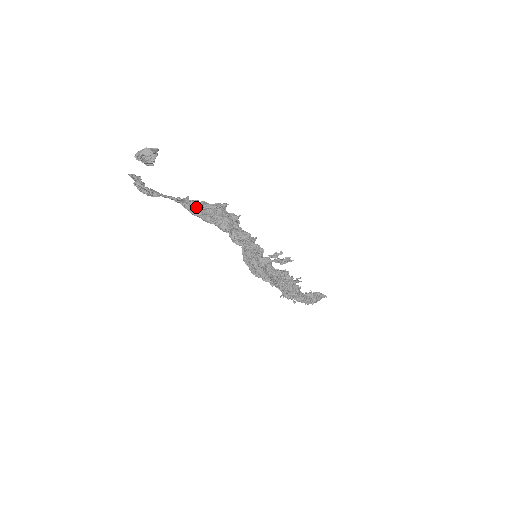
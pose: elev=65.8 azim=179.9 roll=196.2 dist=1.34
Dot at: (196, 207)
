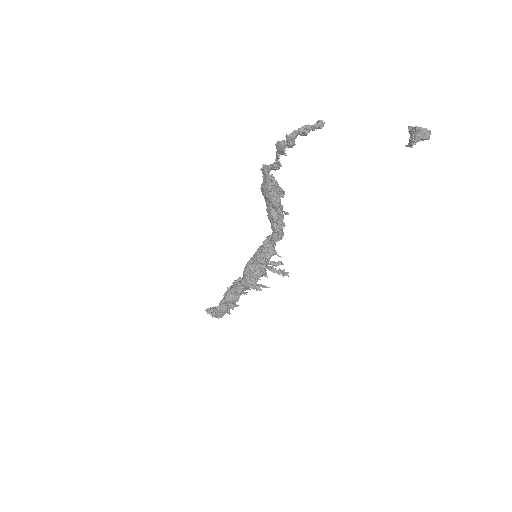
Dot at: (272, 182)
